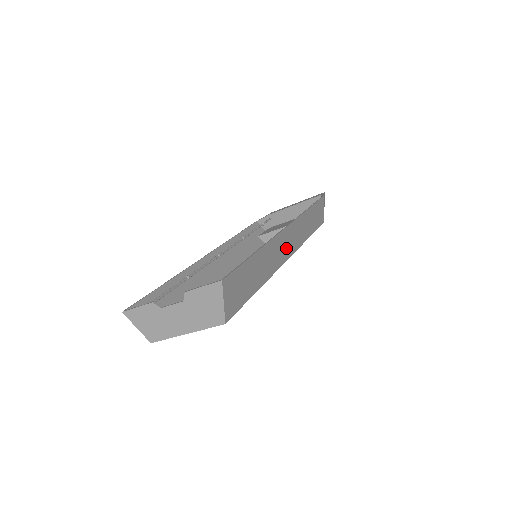
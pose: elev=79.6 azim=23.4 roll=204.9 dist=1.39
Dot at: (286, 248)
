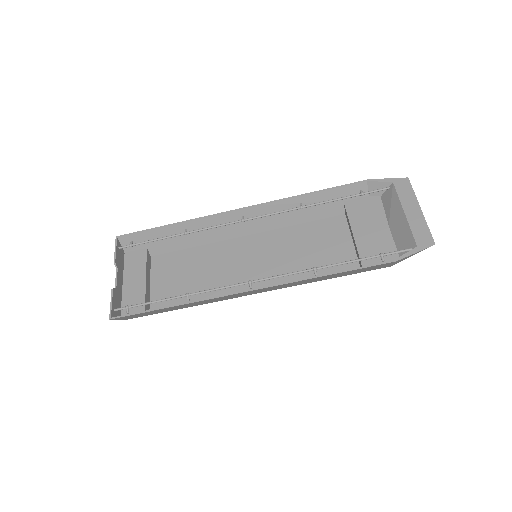
Dot at: (247, 294)
